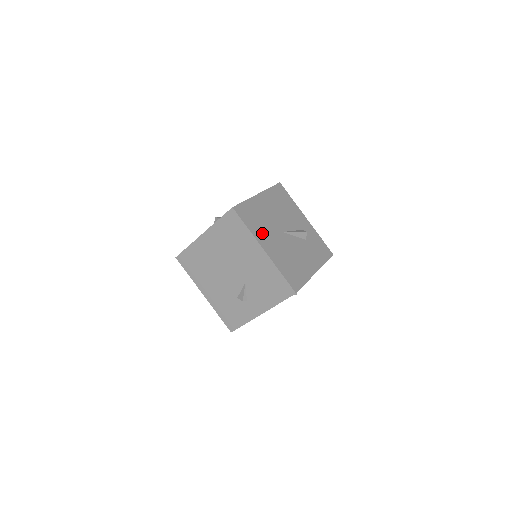
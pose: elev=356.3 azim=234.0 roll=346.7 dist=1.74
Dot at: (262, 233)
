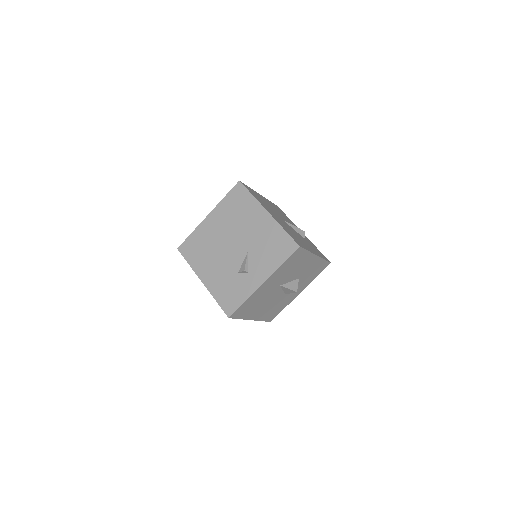
Dot at: (265, 206)
